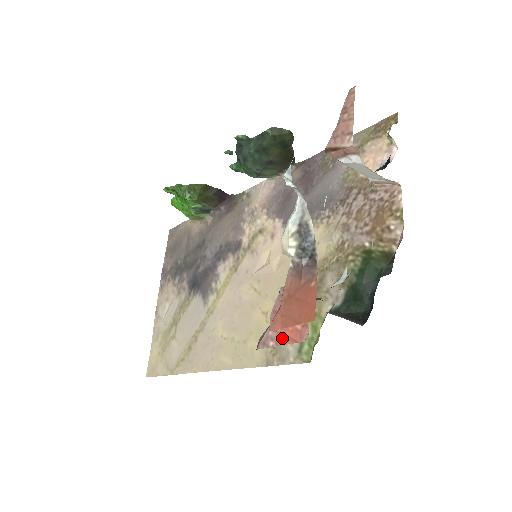
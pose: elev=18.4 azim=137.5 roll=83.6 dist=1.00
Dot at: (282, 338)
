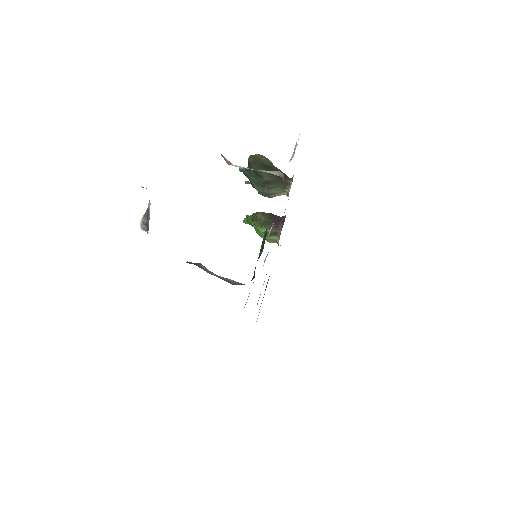
Dot at: occluded
